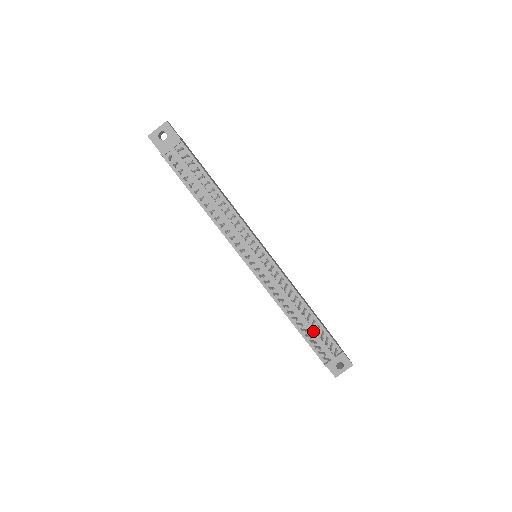
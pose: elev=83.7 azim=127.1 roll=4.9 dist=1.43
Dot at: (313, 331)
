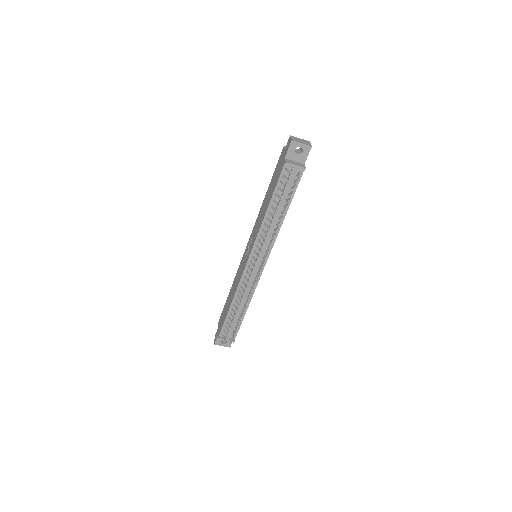
Dot at: (235, 320)
